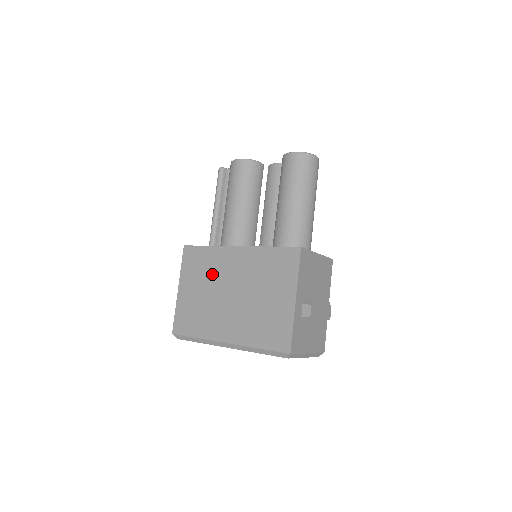
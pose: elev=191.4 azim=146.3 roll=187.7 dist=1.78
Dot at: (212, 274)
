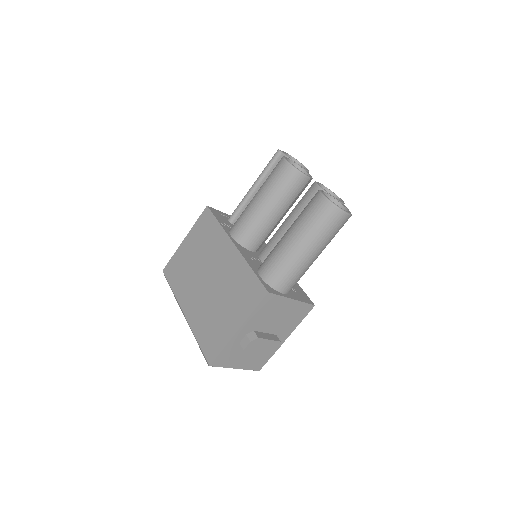
Dot at: (208, 250)
